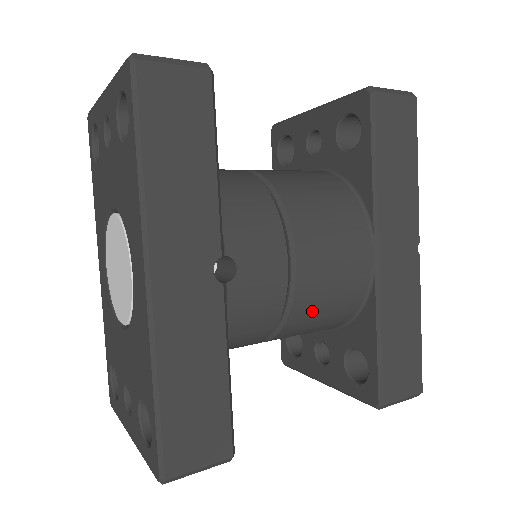
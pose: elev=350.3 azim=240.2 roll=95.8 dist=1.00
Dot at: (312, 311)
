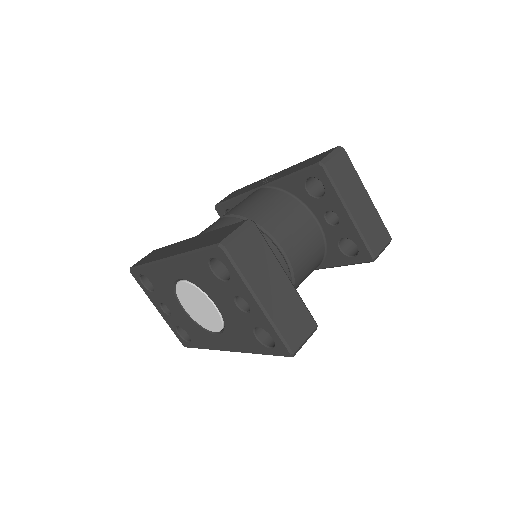
Dot at: occluded
